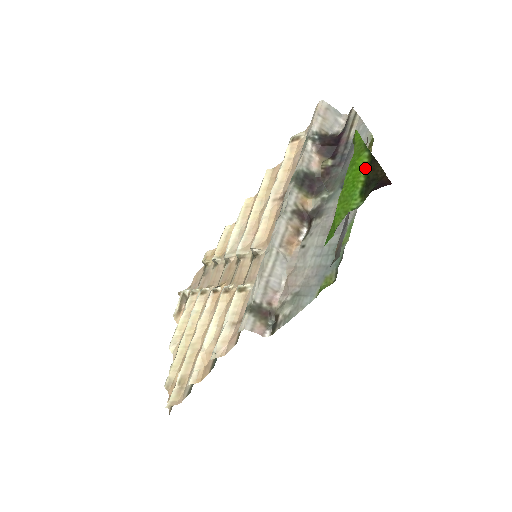
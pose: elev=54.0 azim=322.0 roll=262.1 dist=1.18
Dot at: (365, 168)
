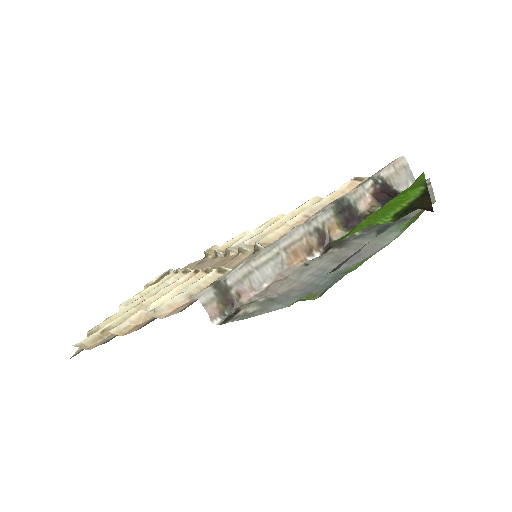
Dot at: (413, 198)
